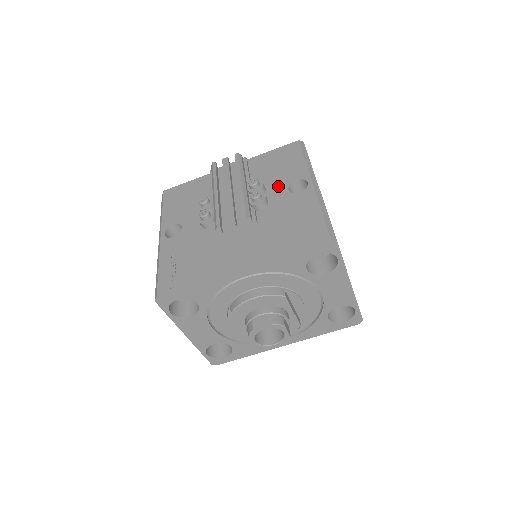
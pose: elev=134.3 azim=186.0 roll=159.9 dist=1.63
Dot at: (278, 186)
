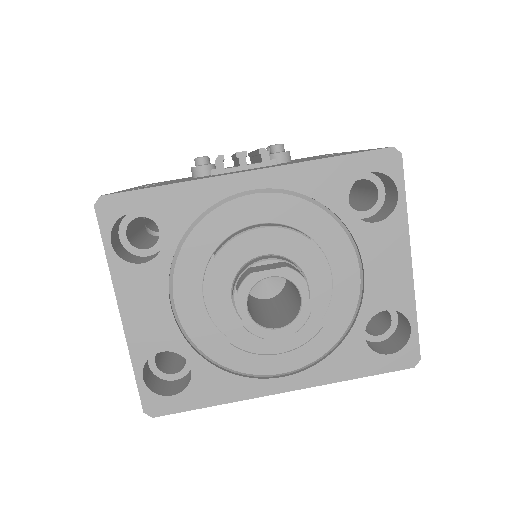
Dot at: occluded
